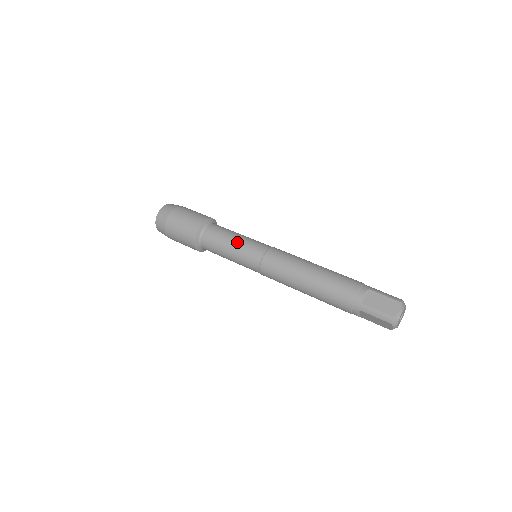
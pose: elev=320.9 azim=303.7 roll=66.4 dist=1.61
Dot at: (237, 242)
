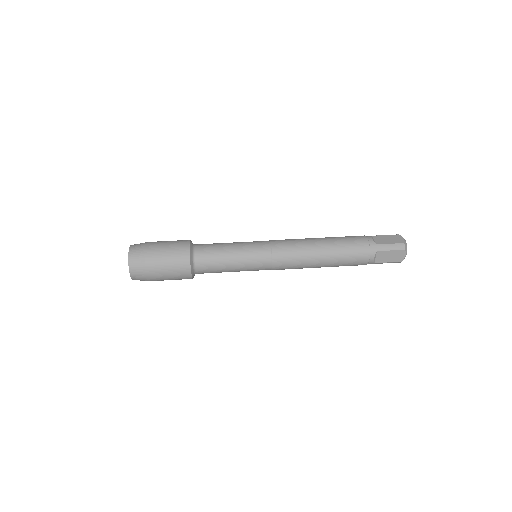
Dot at: (237, 245)
